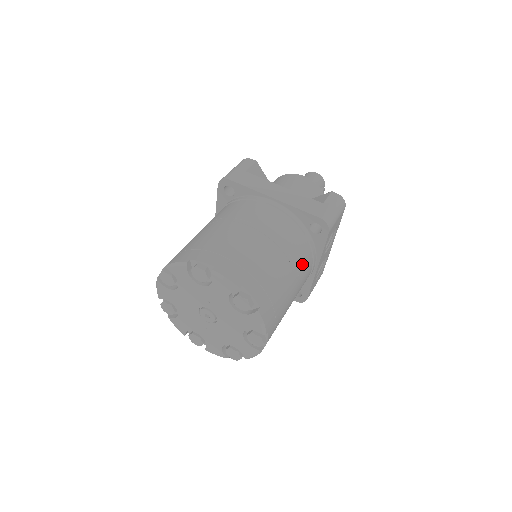
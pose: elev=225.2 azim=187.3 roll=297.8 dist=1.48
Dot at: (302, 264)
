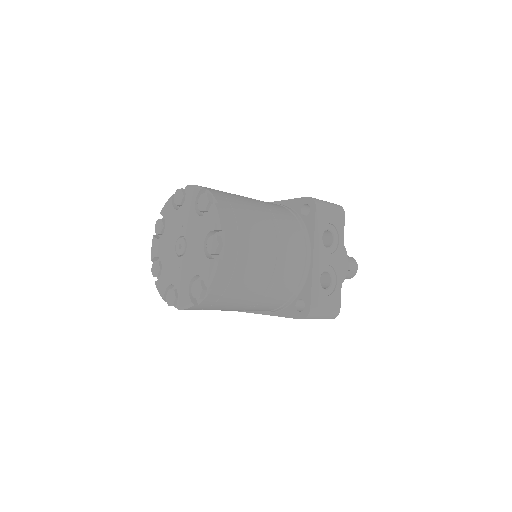
Dot at: (286, 228)
